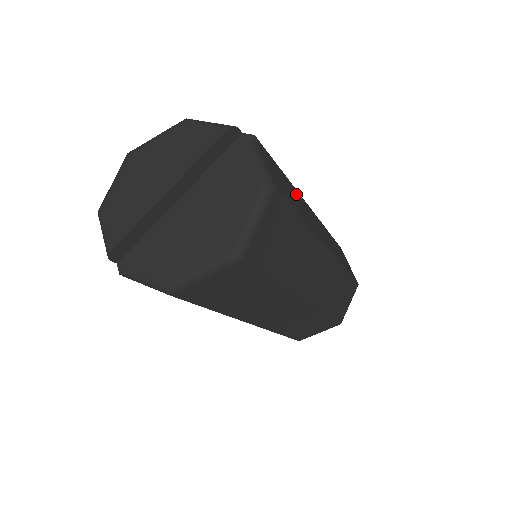
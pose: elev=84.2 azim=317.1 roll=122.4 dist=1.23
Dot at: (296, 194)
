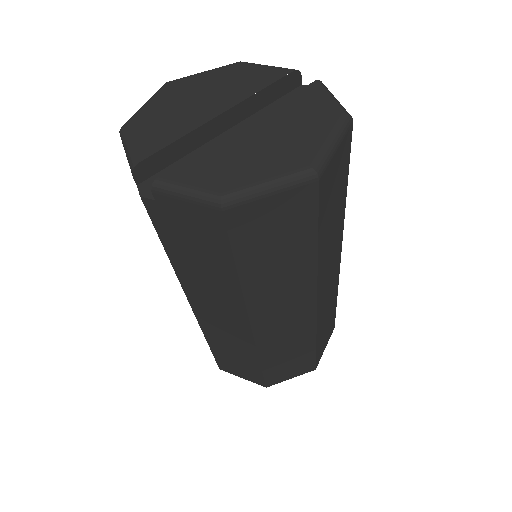
Dot at: occluded
